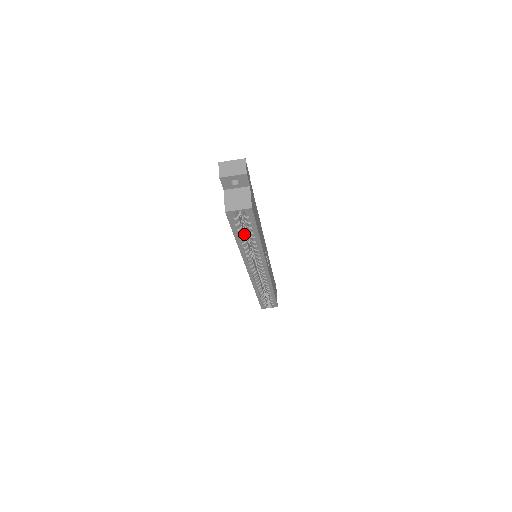
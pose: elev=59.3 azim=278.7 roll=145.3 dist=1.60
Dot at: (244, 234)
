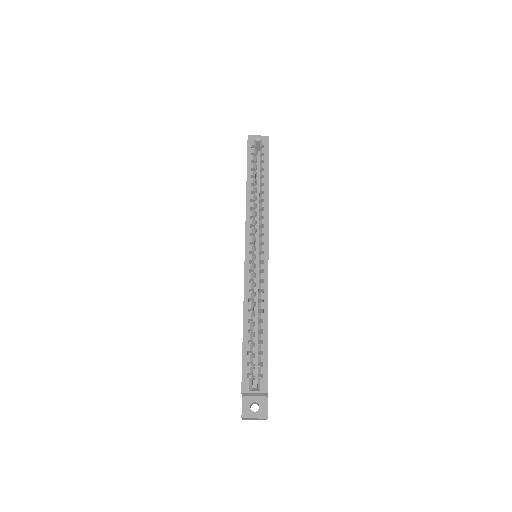
Dot at: (255, 176)
